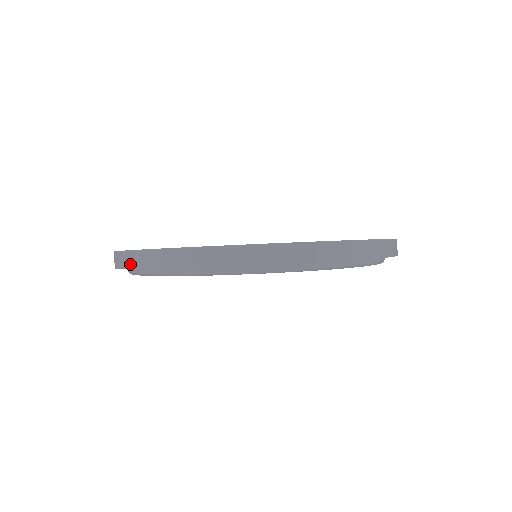
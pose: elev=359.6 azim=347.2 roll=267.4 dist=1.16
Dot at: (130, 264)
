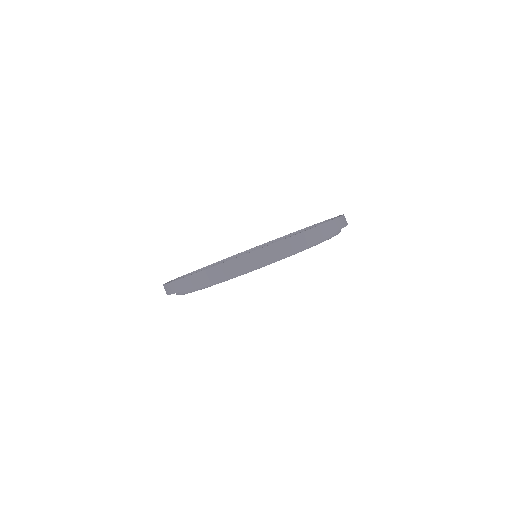
Dot at: (214, 277)
